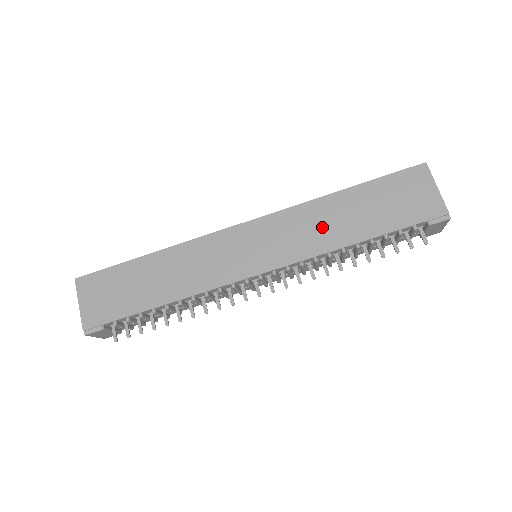
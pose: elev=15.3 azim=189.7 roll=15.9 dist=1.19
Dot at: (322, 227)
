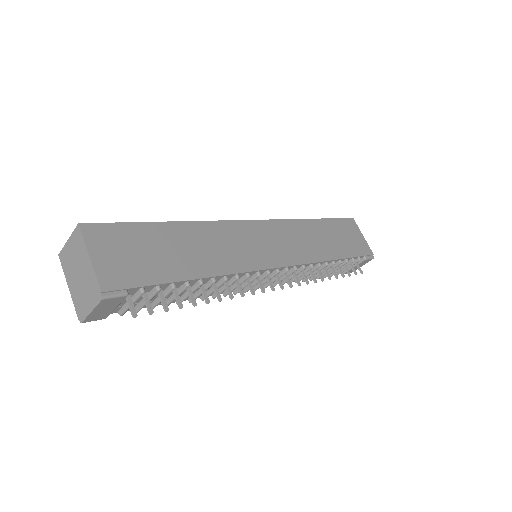
Dot at: (311, 241)
